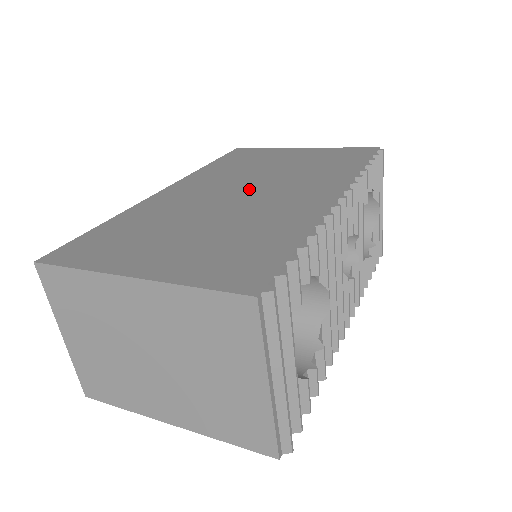
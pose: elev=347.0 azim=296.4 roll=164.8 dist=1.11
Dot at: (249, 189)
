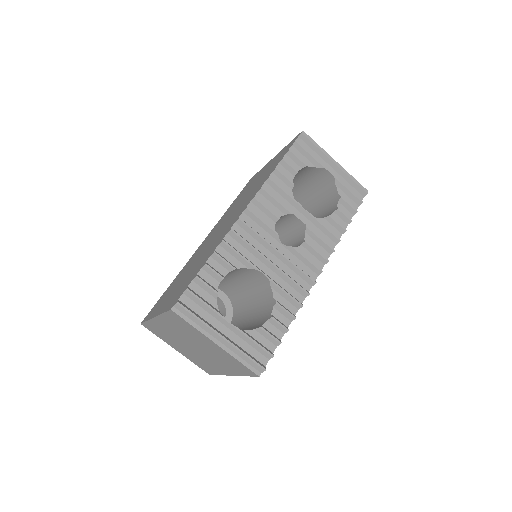
Dot at: occluded
